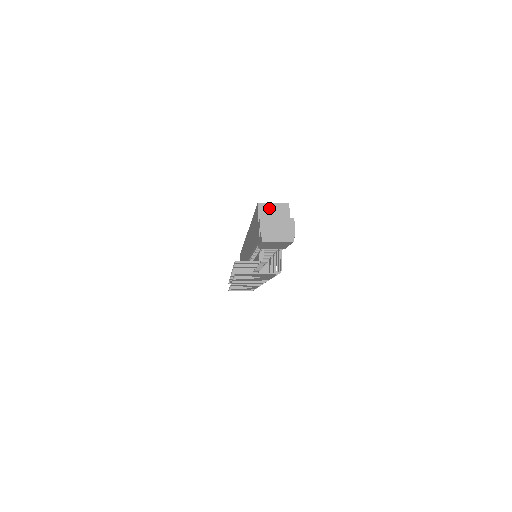
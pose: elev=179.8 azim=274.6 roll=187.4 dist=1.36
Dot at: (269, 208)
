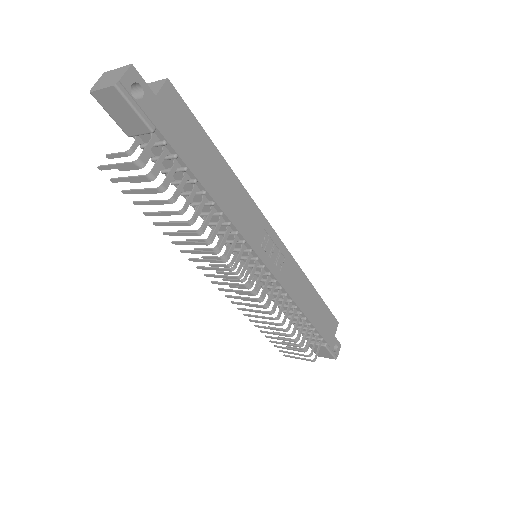
Dot at: occluded
